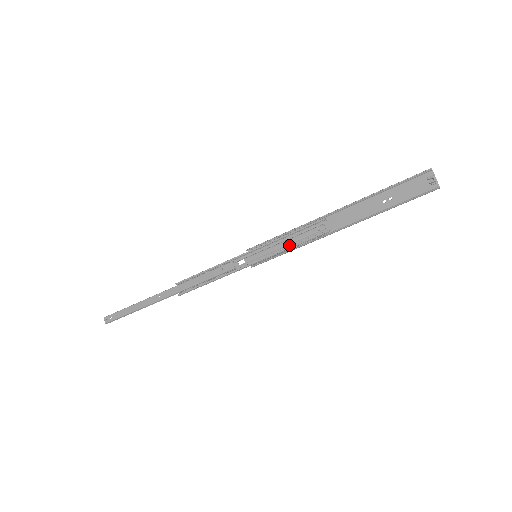
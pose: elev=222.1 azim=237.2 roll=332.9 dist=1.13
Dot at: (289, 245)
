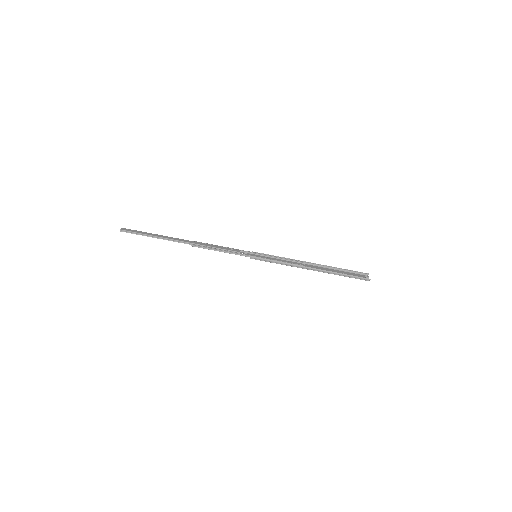
Dot at: (279, 261)
